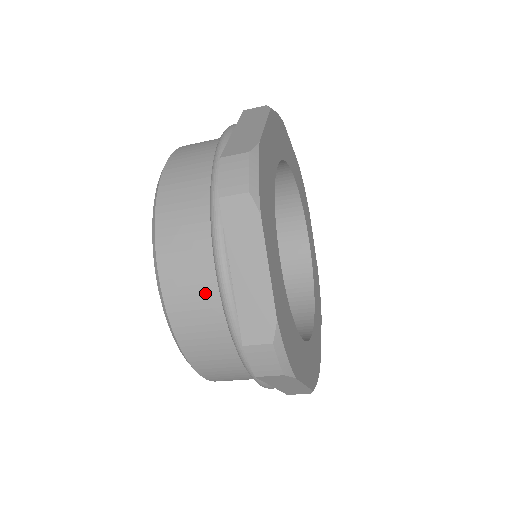
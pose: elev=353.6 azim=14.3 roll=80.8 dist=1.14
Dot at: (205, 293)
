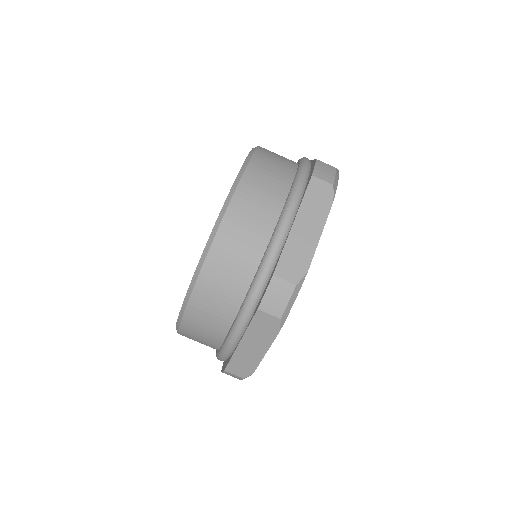
Dot at: (260, 228)
